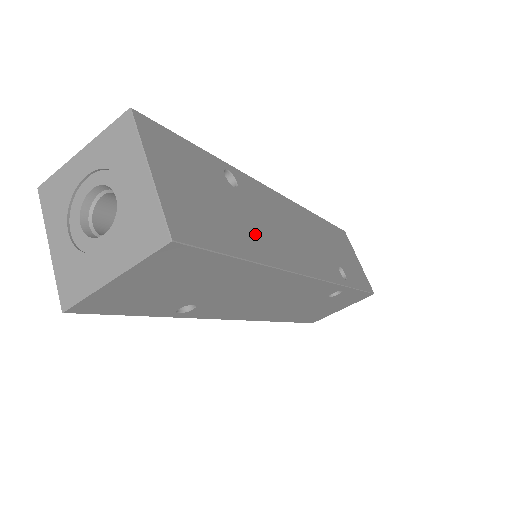
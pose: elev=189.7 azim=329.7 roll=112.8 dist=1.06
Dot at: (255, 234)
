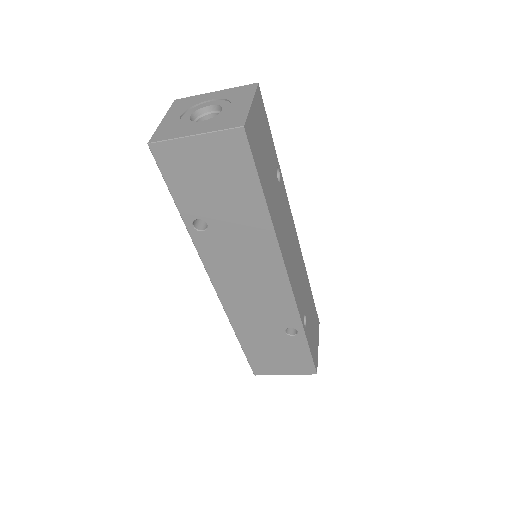
Dot at: (274, 205)
